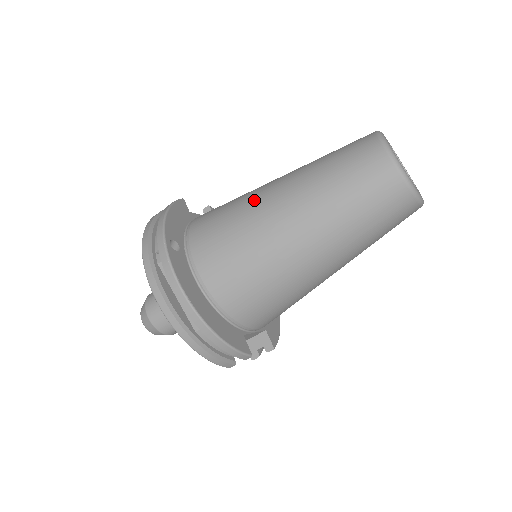
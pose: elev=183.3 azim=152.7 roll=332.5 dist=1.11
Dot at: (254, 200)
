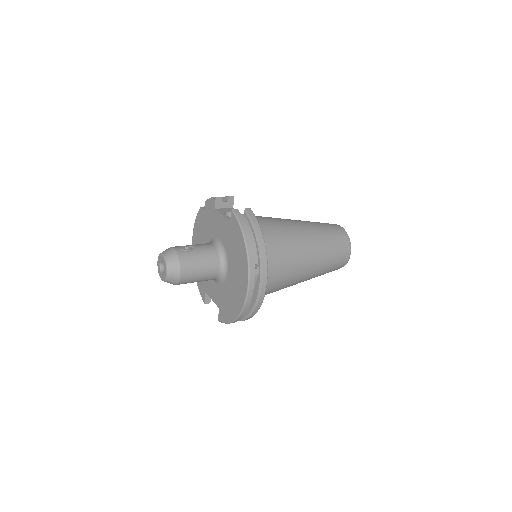
Dot at: (298, 246)
